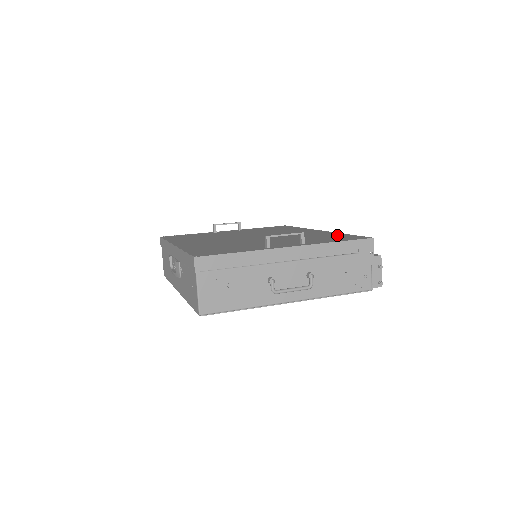
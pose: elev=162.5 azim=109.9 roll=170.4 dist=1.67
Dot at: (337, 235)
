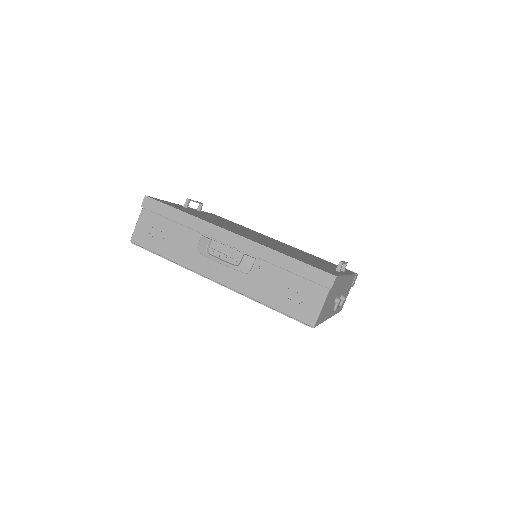
Dot at: occluded
